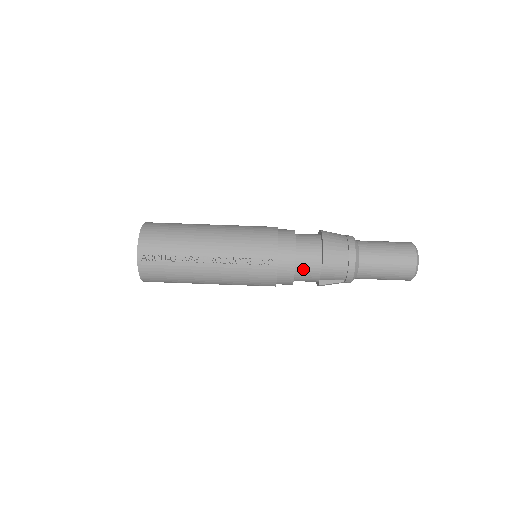
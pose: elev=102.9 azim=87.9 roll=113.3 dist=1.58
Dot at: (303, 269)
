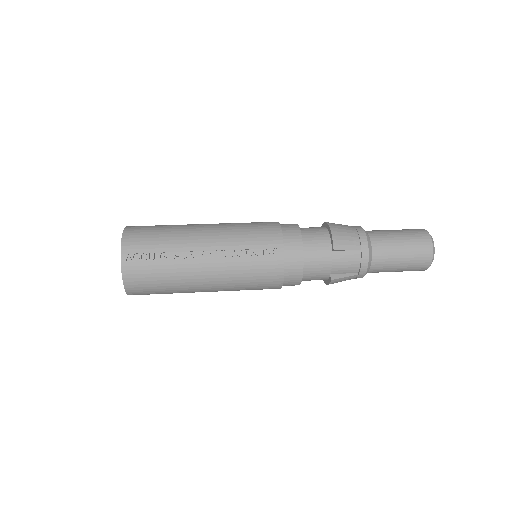
Dot at: (312, 260)
